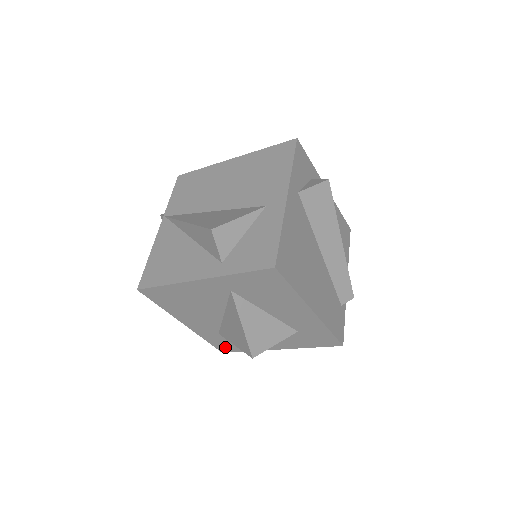
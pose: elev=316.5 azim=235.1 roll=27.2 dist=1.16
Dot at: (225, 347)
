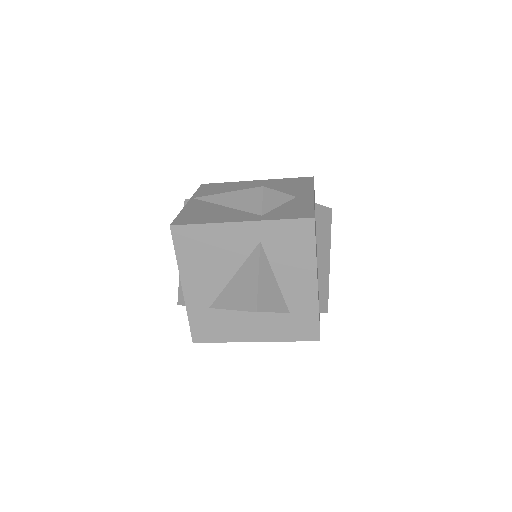
Dot at: (202, 333)
